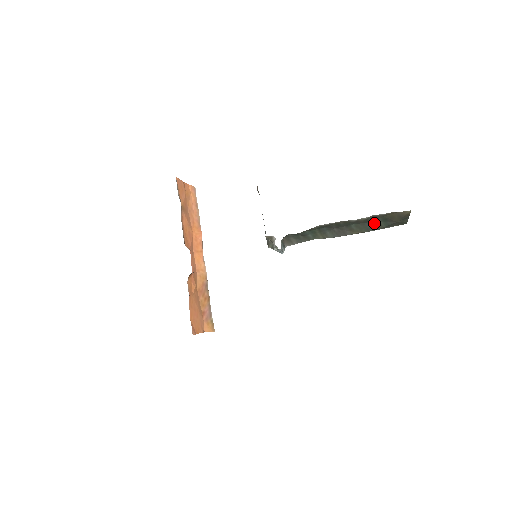
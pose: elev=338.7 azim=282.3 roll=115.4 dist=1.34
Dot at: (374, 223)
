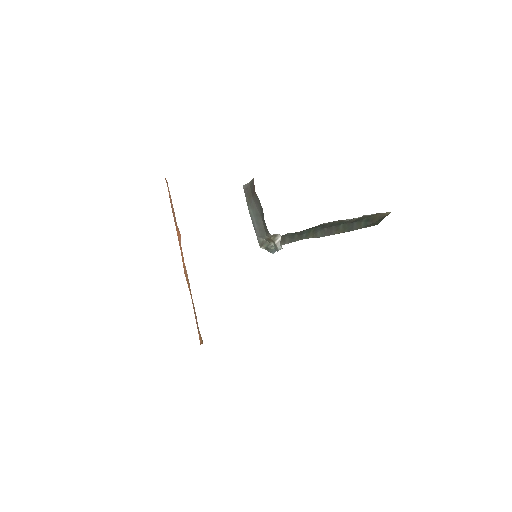
Dot at: (357, 223)
